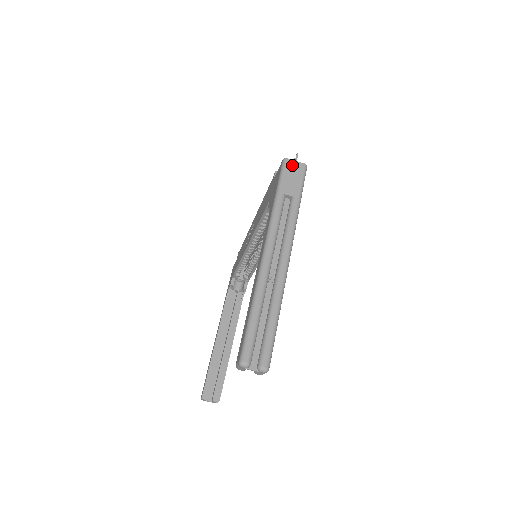
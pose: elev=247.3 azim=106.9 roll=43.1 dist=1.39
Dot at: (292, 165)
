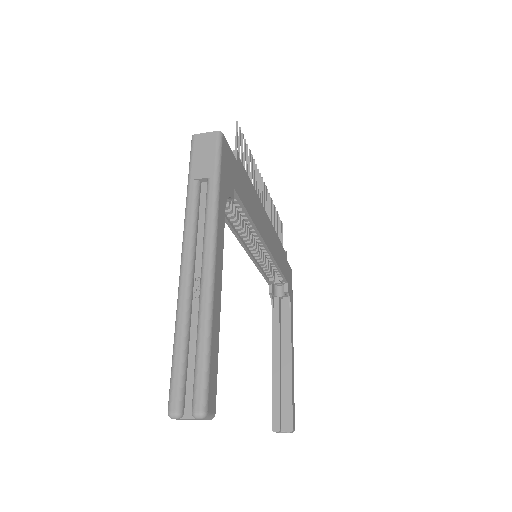
Dot at: (201, 140)
